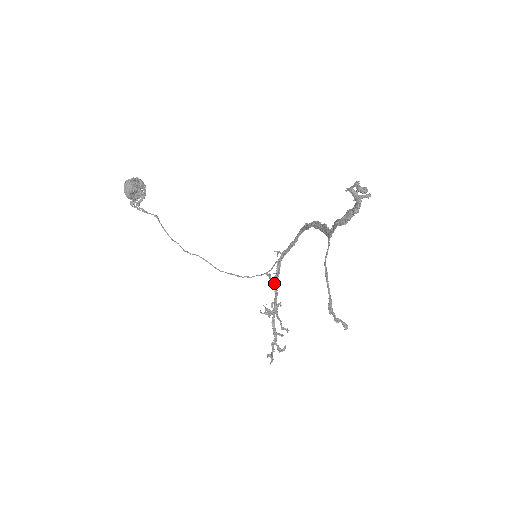
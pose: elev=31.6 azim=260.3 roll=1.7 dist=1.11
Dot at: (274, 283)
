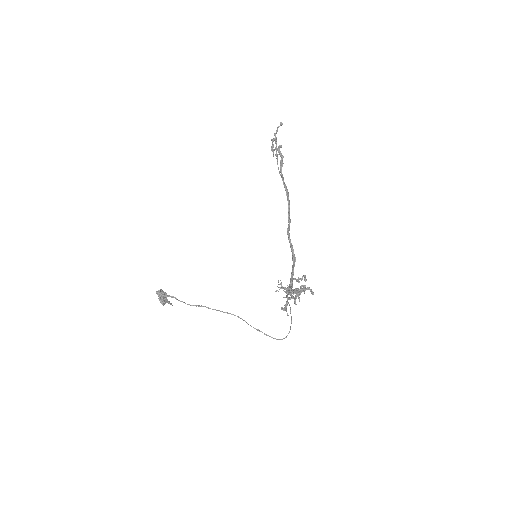
Dot at: occluded
